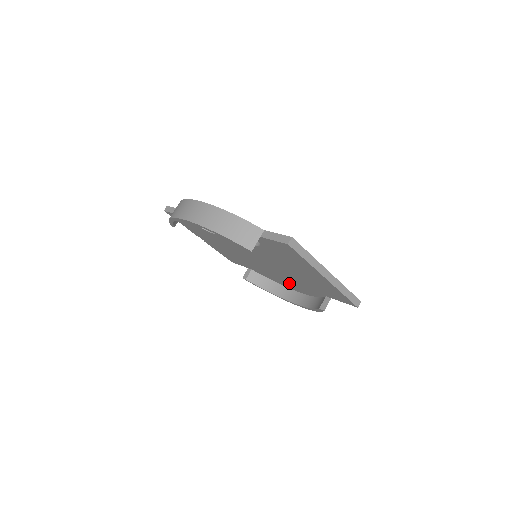
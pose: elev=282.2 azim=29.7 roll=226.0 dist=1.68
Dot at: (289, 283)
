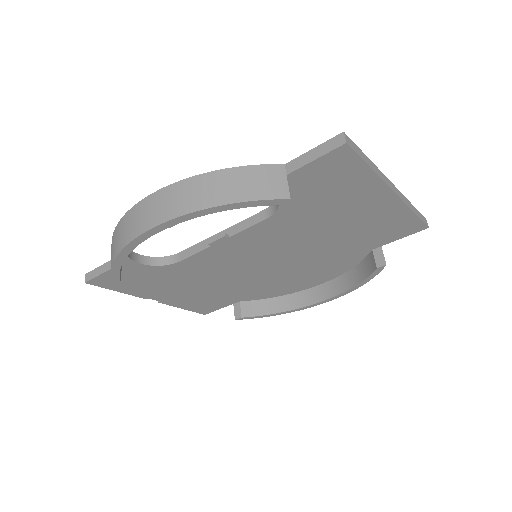
Dot at: (306, 276)
